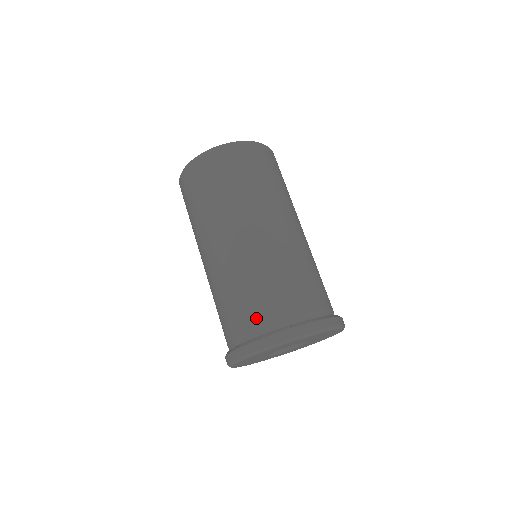
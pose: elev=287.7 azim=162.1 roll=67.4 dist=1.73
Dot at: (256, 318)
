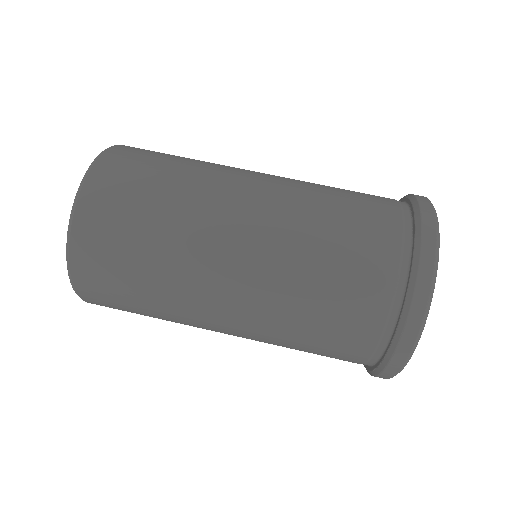
Dot at: (383, 236)
